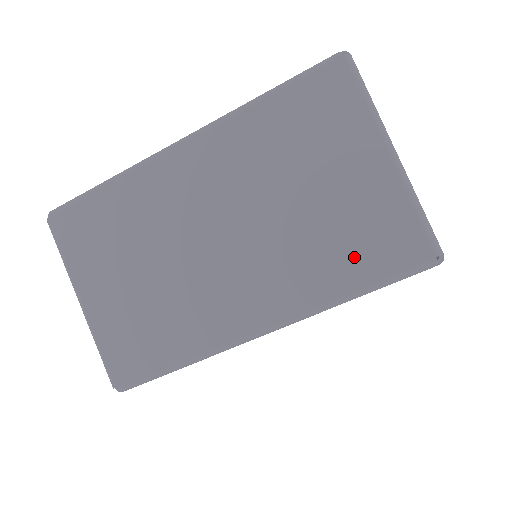
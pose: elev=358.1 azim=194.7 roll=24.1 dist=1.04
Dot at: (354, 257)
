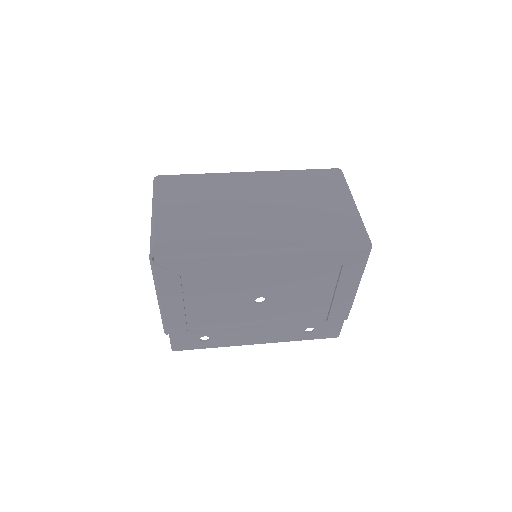
Dot at: (327, 233)
